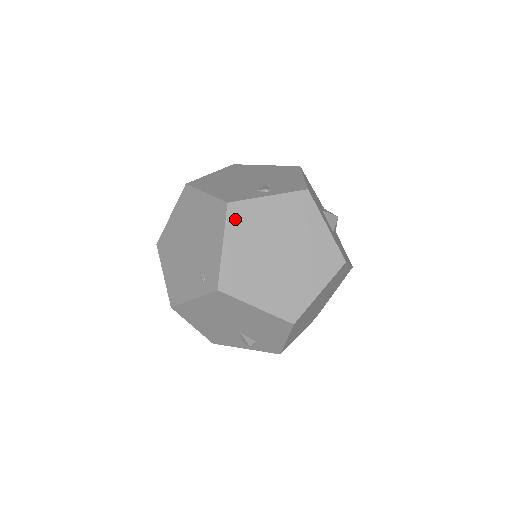
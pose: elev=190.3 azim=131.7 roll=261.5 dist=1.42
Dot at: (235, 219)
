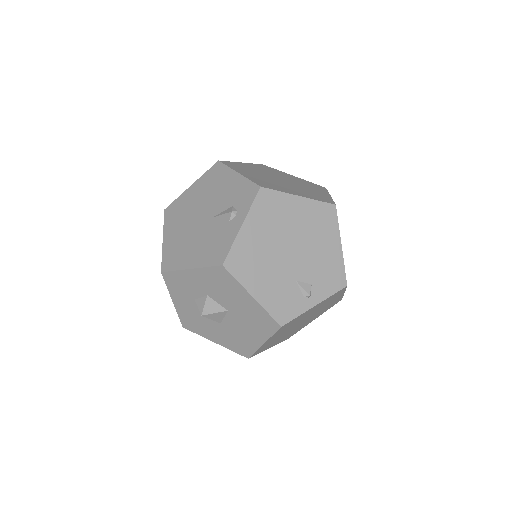
Dot at: occluded
